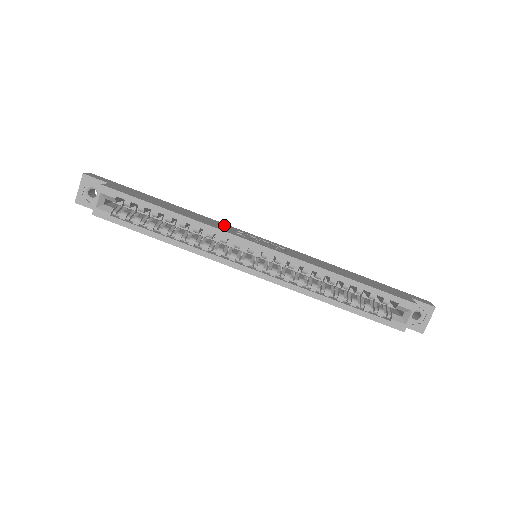
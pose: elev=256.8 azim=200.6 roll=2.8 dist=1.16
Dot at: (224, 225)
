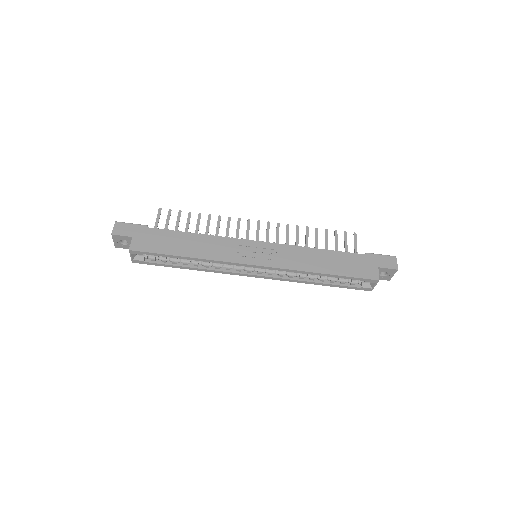
Dot at: (226, 243)
